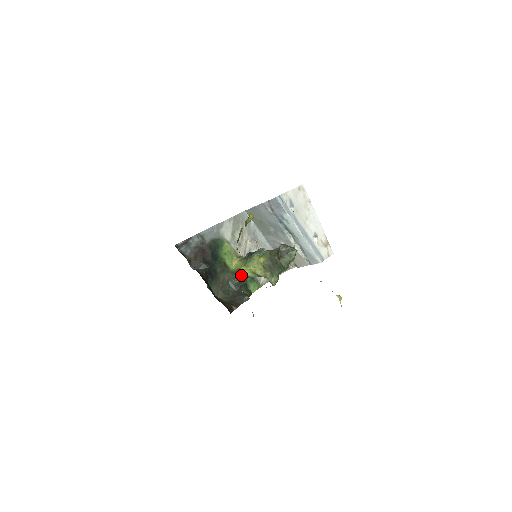
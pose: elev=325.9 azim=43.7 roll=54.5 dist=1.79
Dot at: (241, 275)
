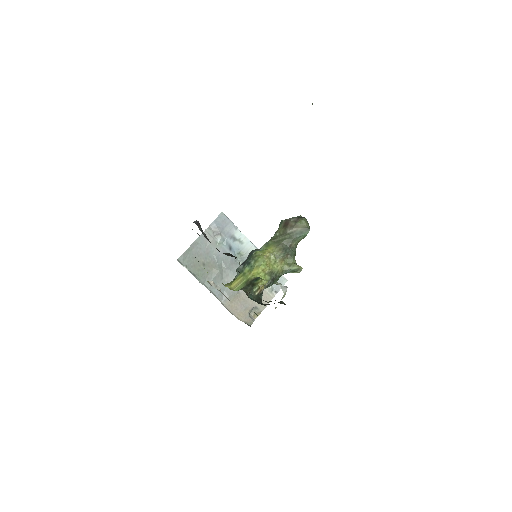
Dot at: (259, 279)
